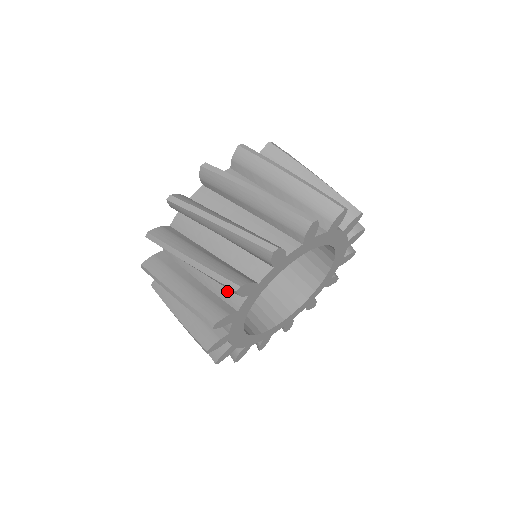
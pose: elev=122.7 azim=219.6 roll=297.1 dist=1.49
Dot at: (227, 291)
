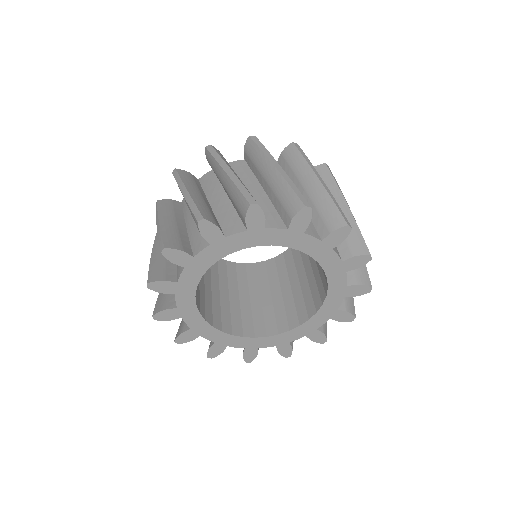
Dot at: (270, 214)
